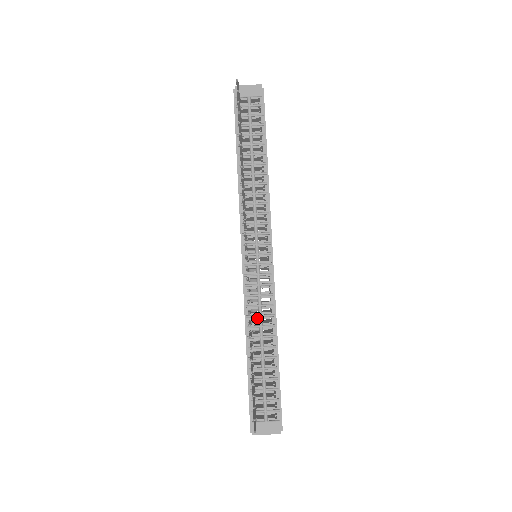
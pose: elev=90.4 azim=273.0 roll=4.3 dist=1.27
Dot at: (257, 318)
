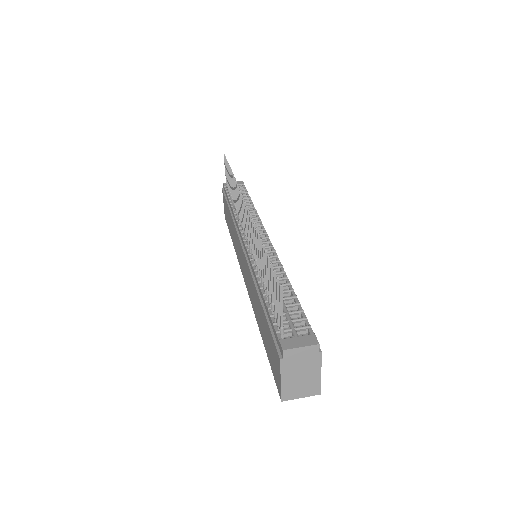
Dot at: occluded
